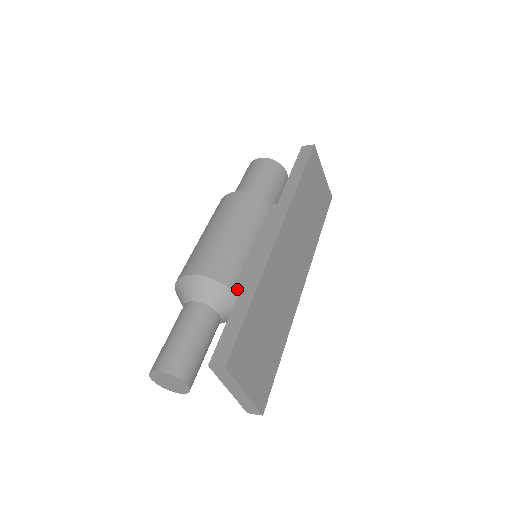
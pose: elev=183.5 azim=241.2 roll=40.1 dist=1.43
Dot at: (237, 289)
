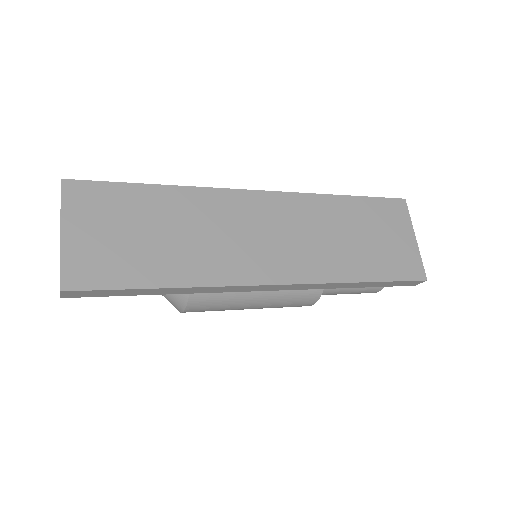
Dot at: occluded
